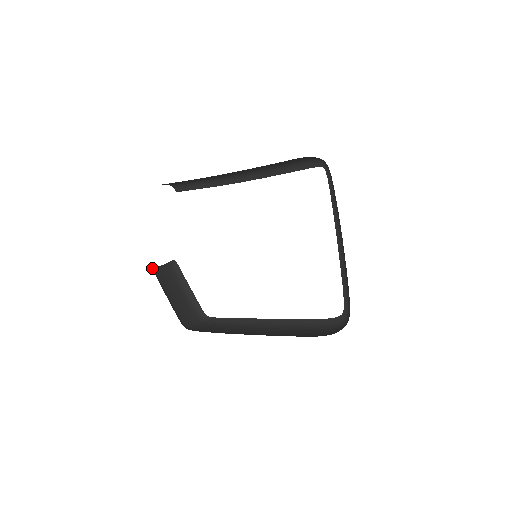
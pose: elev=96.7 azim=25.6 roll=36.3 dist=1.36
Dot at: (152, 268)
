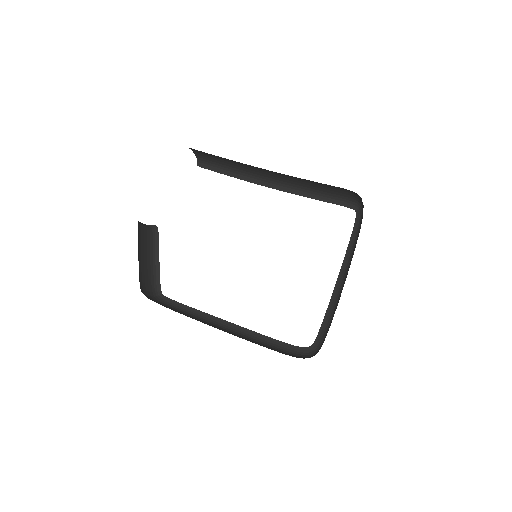
Dot at: occluded
